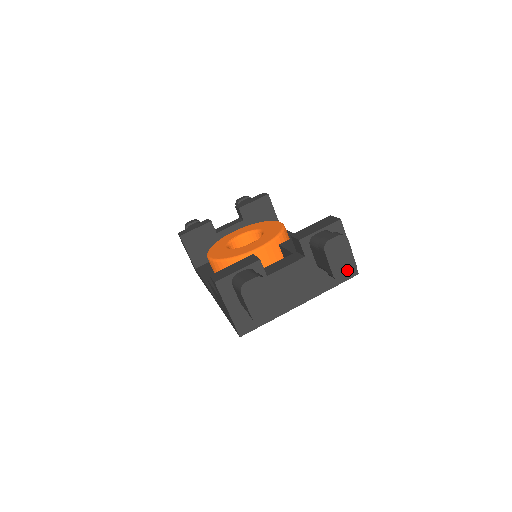
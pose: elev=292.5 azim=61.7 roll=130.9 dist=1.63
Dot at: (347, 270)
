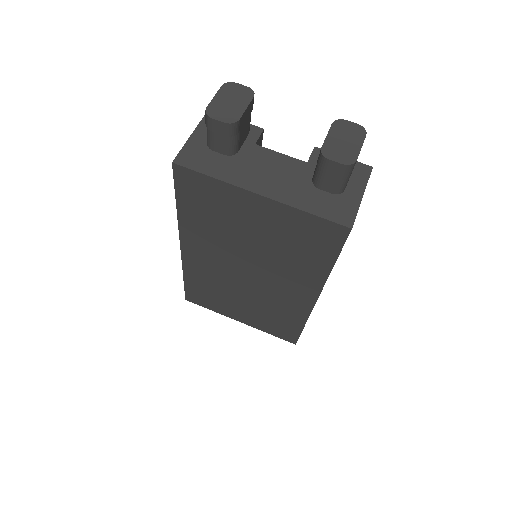
Dot at: (342, 156)
